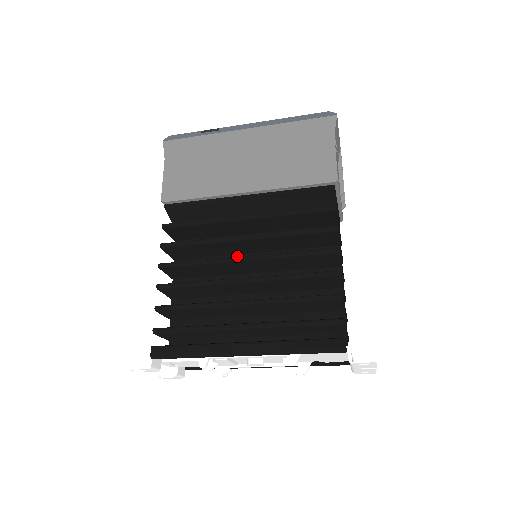
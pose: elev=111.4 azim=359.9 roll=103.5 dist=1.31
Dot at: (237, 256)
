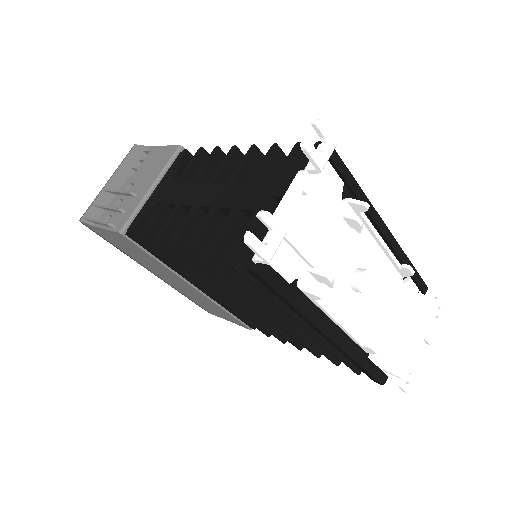
Dot at: occluded
